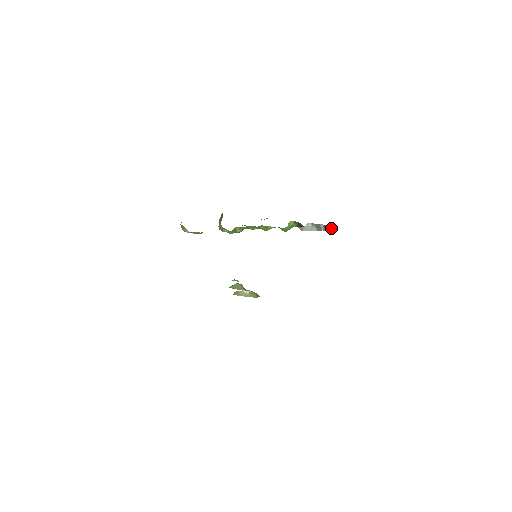
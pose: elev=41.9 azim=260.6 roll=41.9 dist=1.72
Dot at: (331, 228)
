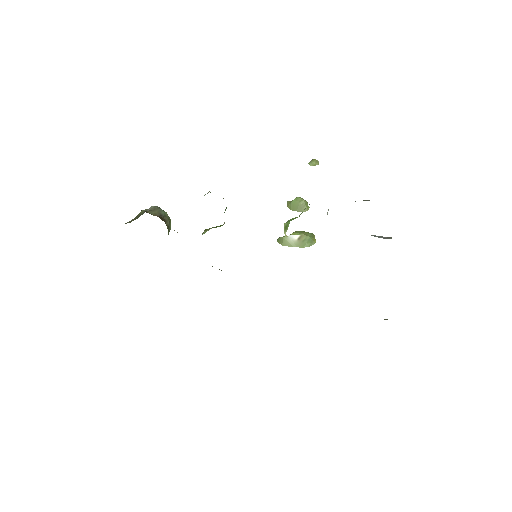
Dot at: occluded
